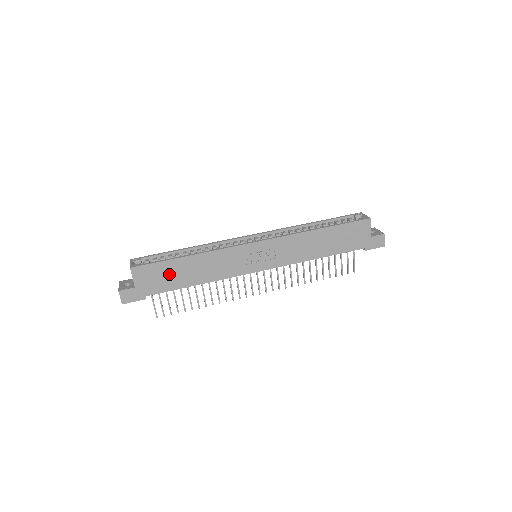
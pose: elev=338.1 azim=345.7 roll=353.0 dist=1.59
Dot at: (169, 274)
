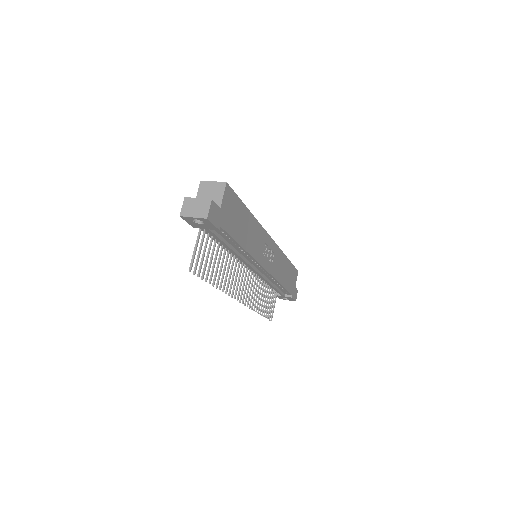
Dot at: (238, 218)
